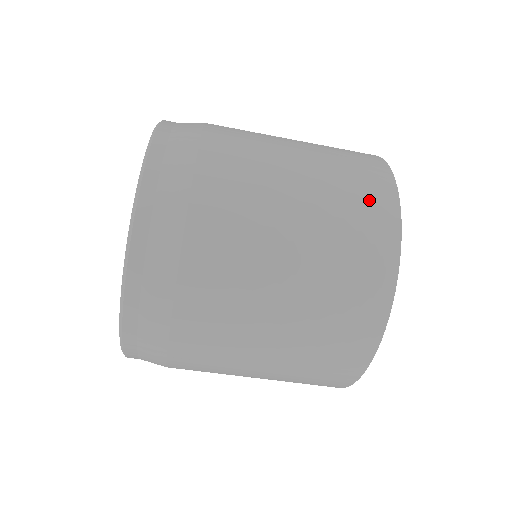
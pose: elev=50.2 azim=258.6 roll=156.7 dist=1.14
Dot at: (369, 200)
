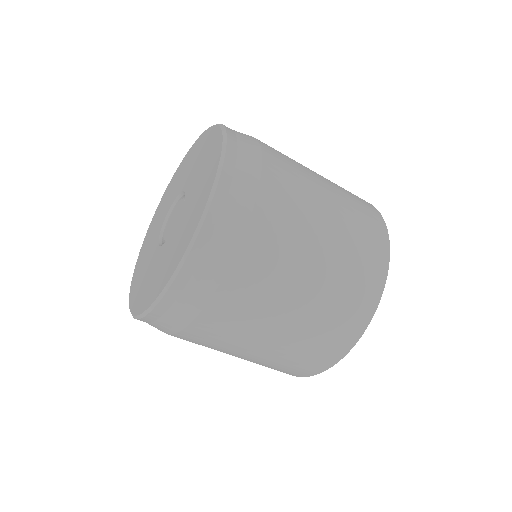
Dot at: (340, 331)
